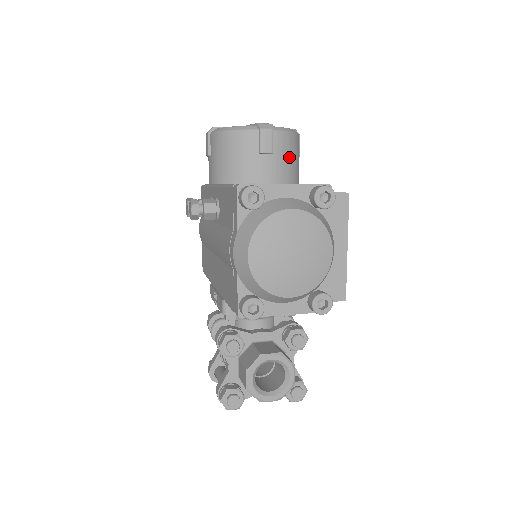
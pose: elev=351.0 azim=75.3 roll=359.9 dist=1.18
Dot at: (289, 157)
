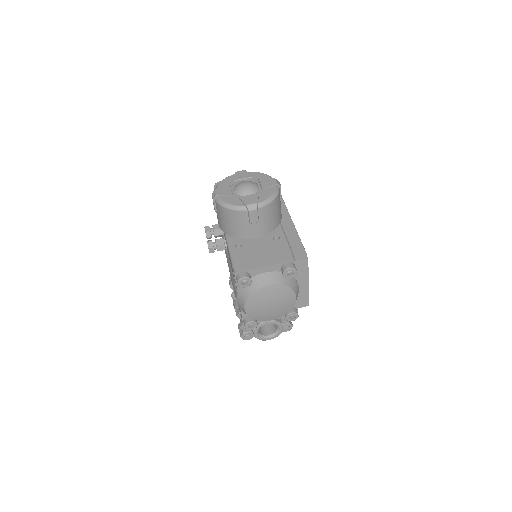
Dot at: (271, 217)
